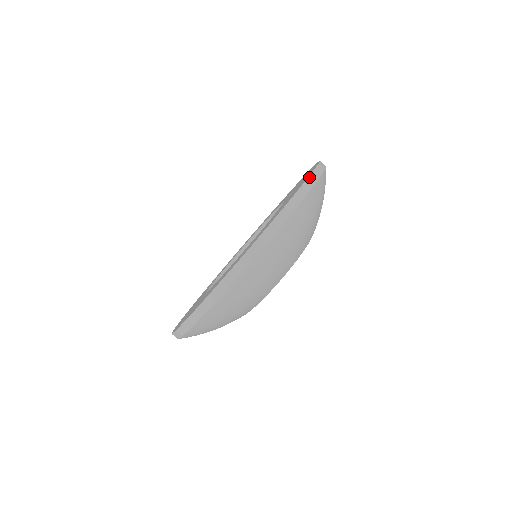
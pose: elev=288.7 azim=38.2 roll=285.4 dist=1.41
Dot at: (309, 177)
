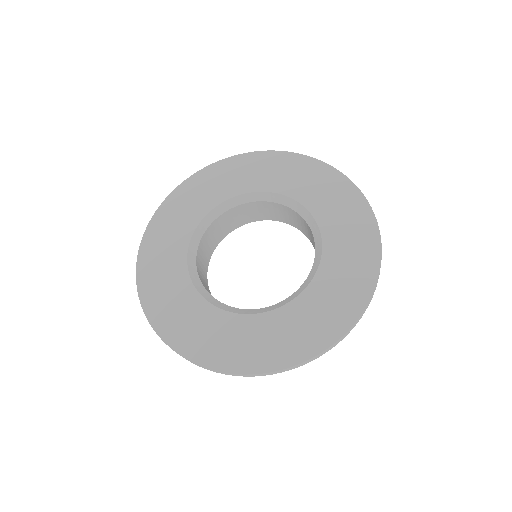
Dot at: (364, 312)
